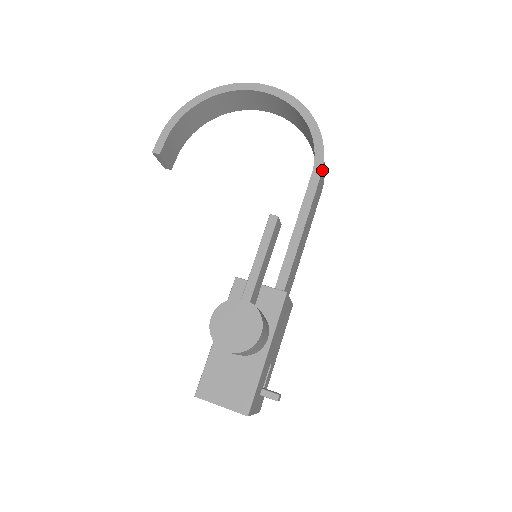
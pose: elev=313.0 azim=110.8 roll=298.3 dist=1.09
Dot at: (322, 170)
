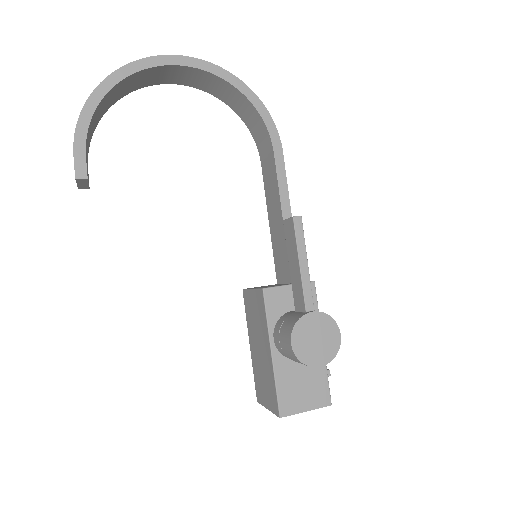
Dot at: (280, 144)
